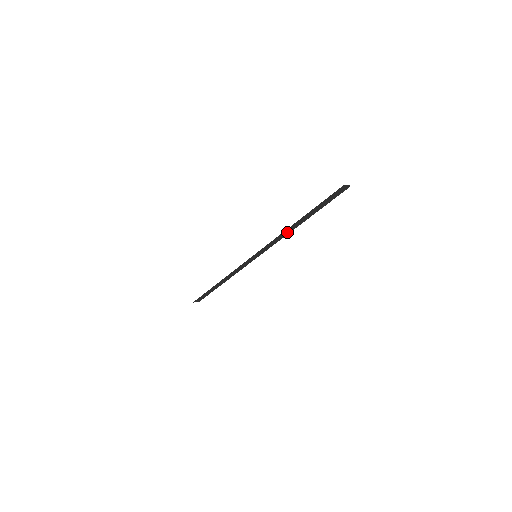
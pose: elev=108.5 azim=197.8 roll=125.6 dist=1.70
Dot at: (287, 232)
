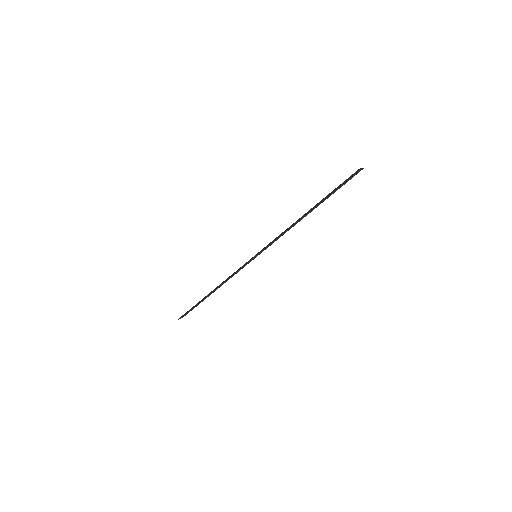
Dot at: (293, 225)
